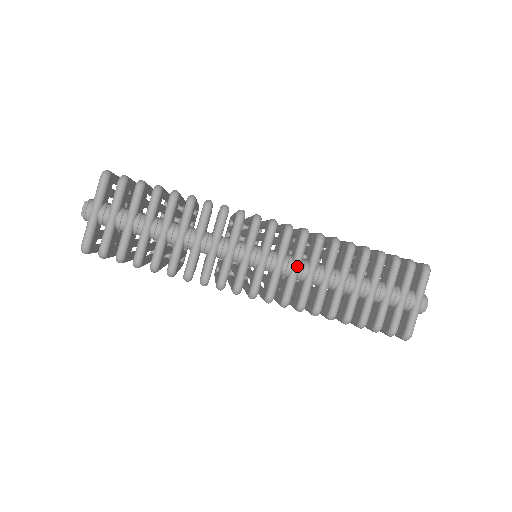
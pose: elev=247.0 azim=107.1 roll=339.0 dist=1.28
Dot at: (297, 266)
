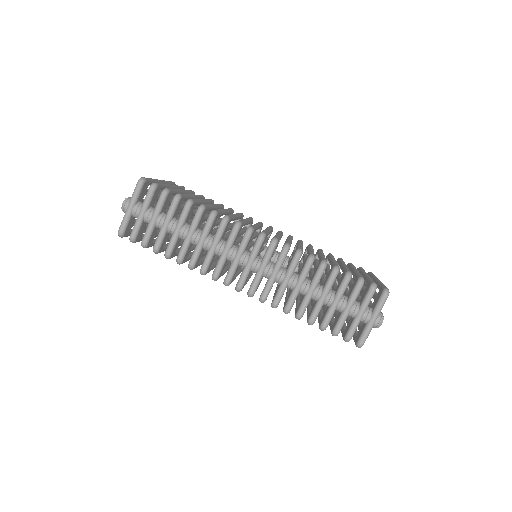
Dot at: (275, 272)
